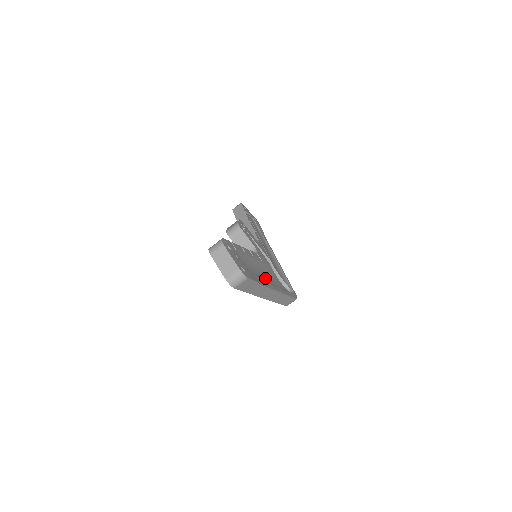
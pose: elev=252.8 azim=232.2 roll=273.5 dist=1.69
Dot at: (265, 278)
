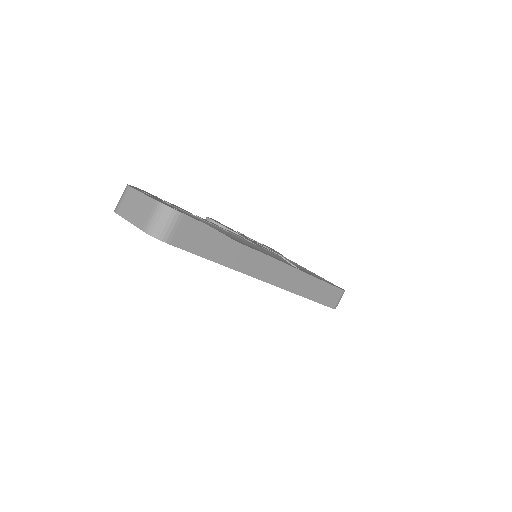
Dot at: occluded
